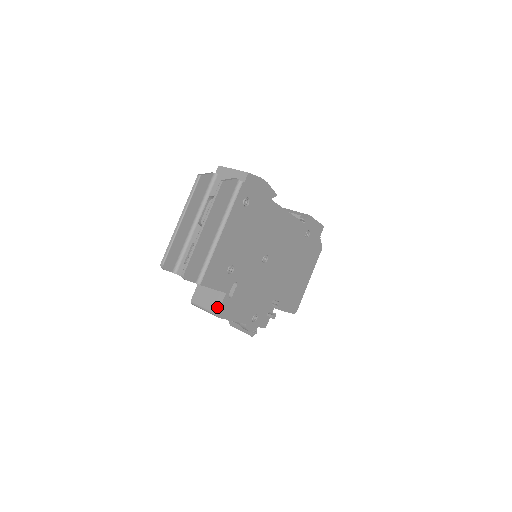
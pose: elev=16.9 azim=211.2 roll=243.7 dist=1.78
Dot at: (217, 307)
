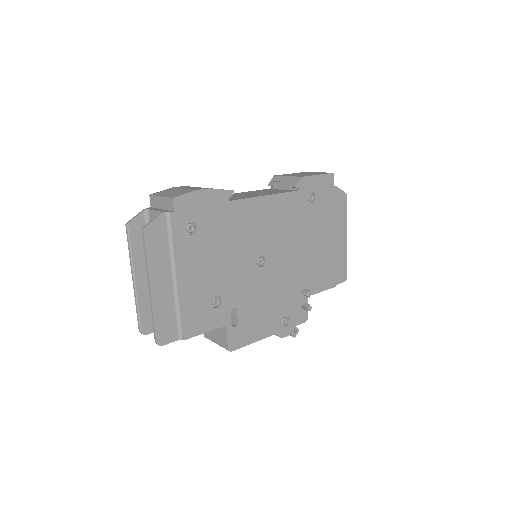
Dot at: (225, 342)
